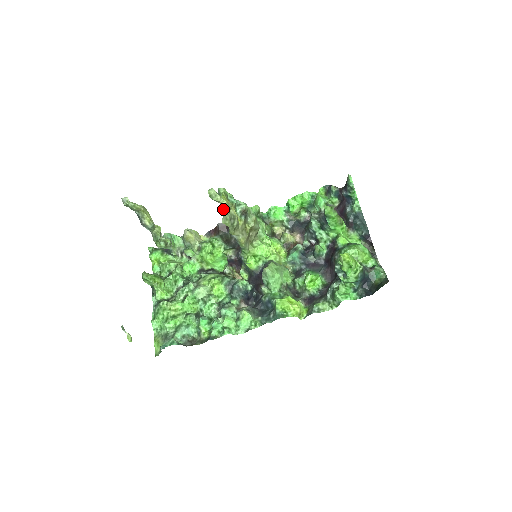
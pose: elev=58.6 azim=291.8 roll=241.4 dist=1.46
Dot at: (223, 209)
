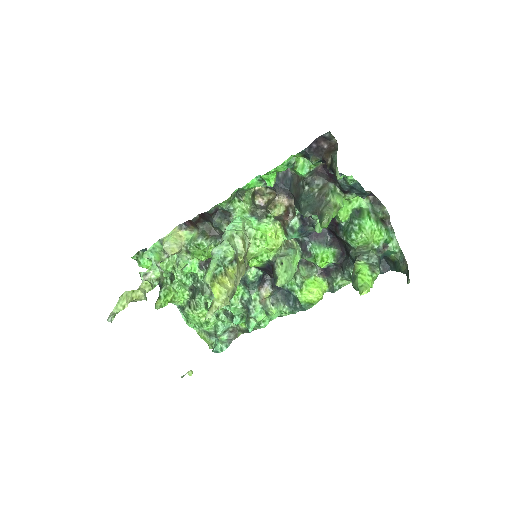
Dot at: occluded
